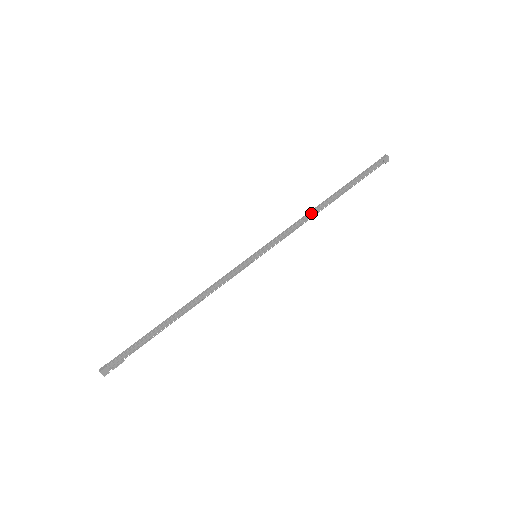
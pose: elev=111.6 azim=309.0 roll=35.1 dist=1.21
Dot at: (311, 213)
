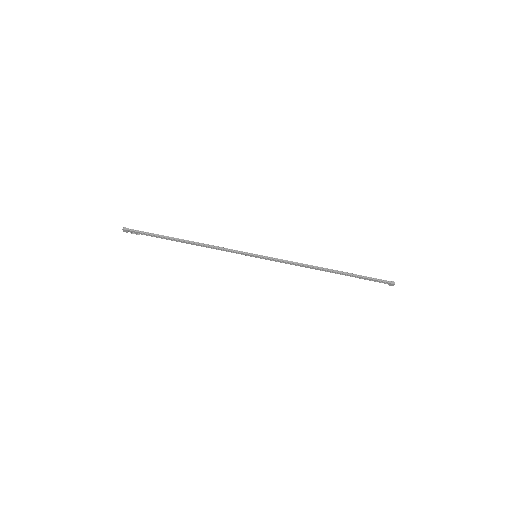
Dot at: (311, 267)
